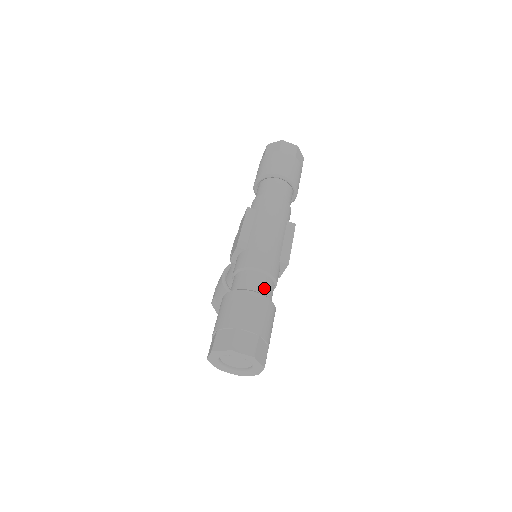
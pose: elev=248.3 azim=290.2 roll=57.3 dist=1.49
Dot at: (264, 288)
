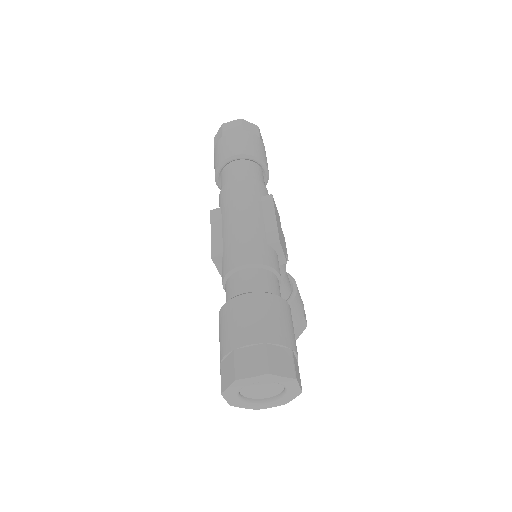
Dot at: (256, 284)
